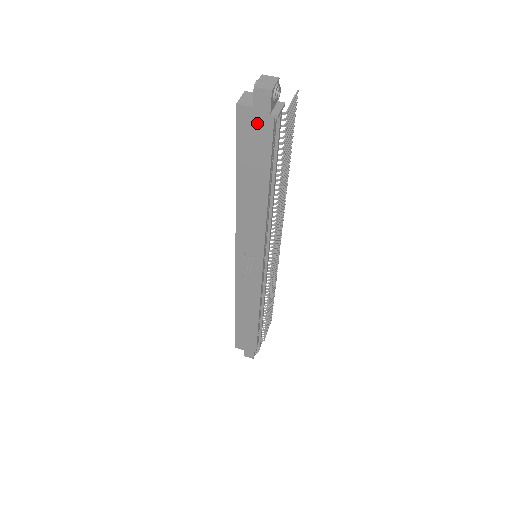
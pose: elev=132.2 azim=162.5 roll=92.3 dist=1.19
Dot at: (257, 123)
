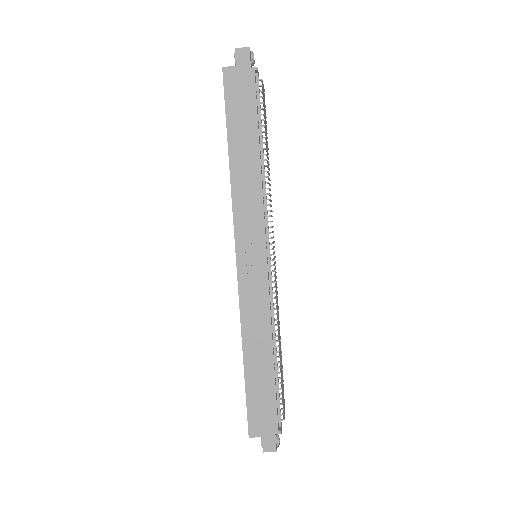
Dot at: (241, 79)
